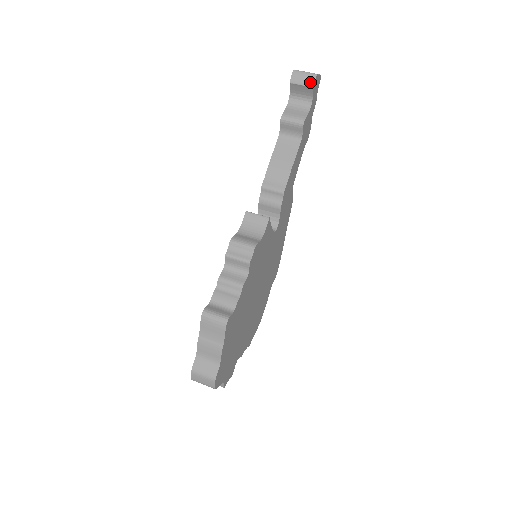
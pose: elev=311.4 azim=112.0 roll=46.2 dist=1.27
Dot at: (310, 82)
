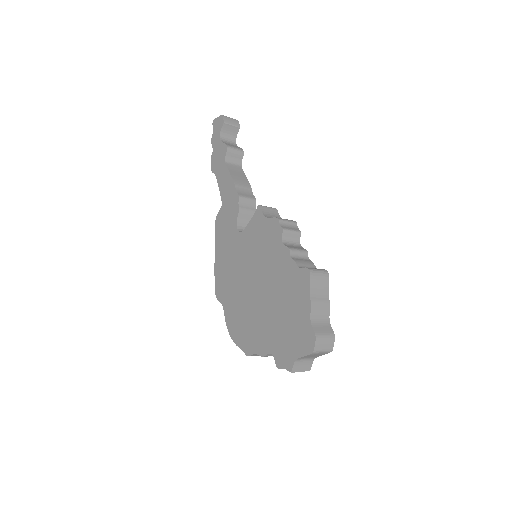
Dot at: (237, 124)
